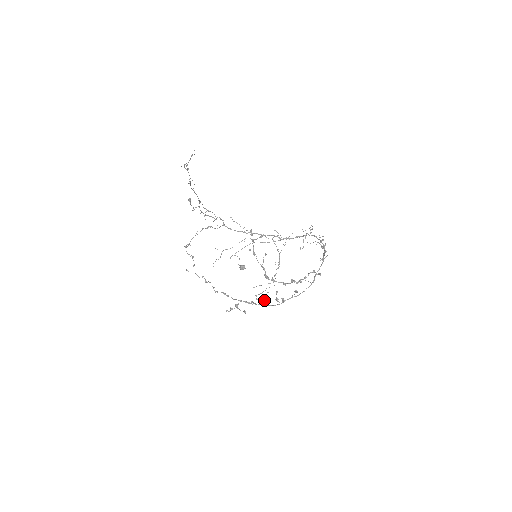
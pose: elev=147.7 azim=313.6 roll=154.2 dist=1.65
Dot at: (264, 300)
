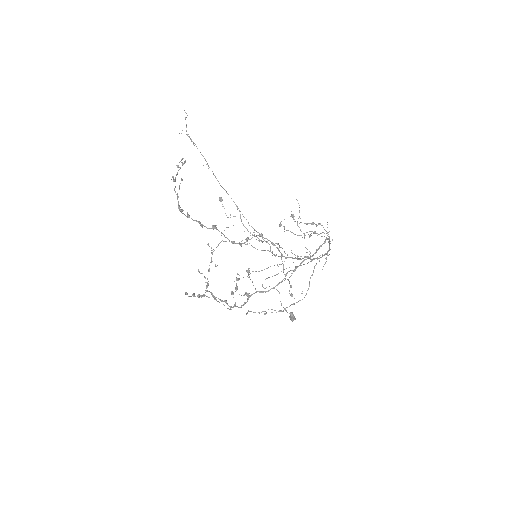
Dot at: occluded
